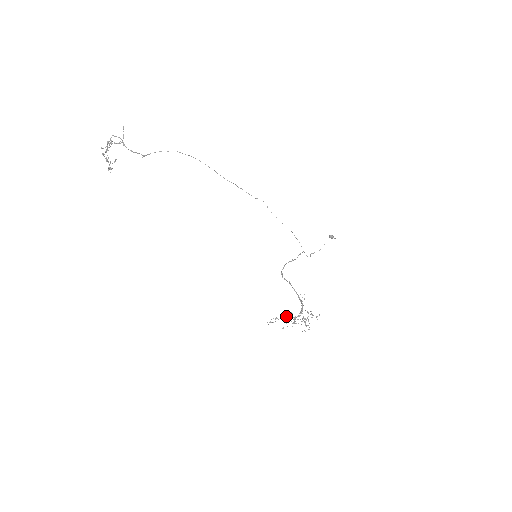
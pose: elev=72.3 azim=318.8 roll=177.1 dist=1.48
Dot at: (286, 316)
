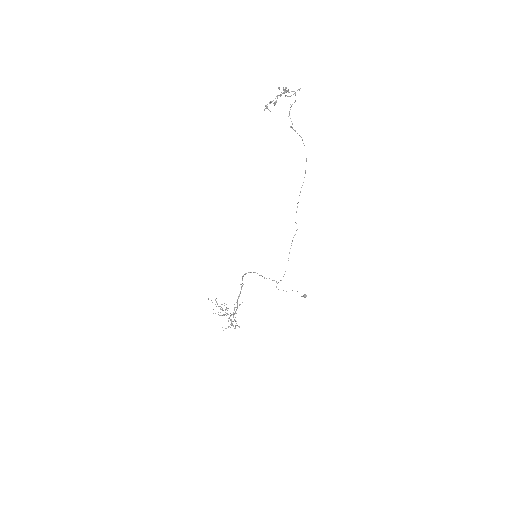
Dot at: occluded
